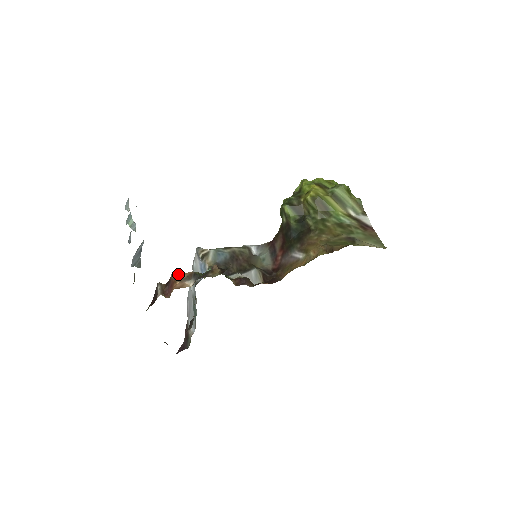
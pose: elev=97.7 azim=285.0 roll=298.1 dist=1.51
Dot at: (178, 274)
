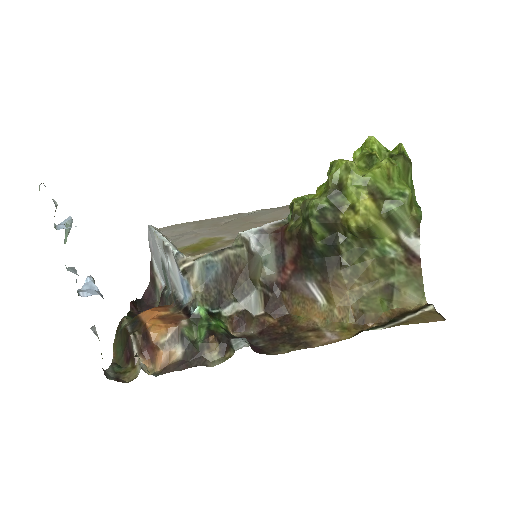
Dot at: (159, 333)
